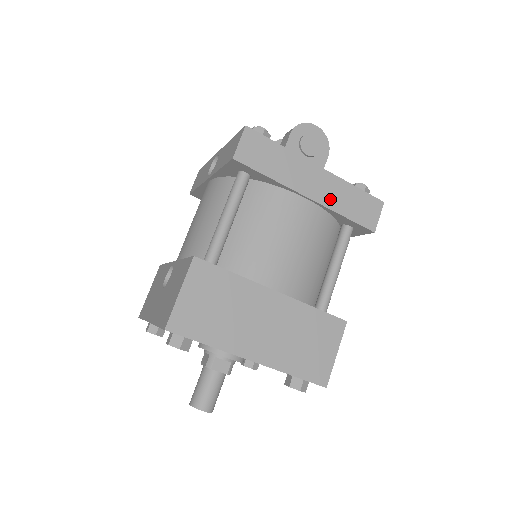
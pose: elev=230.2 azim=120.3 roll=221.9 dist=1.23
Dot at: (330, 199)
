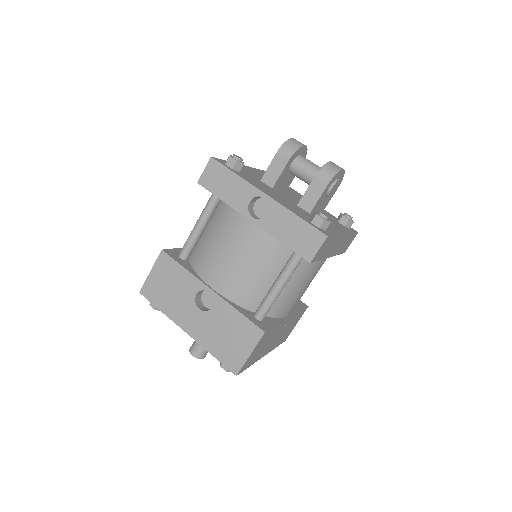
Dot at: (338, 250)
